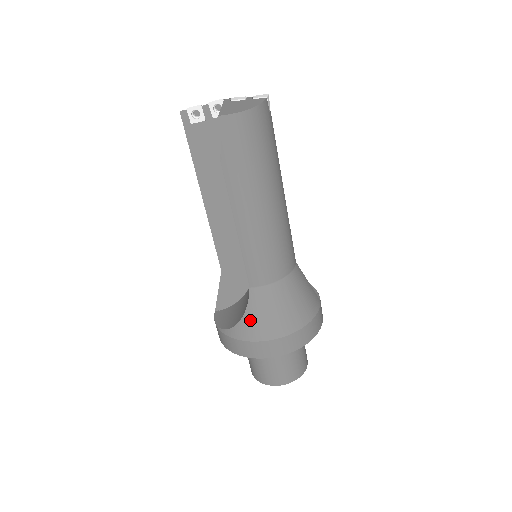
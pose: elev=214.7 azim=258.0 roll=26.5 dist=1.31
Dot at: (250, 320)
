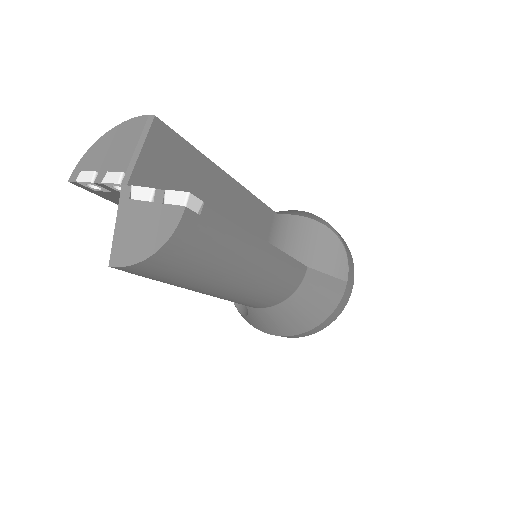
Dot at: (254, 321)
